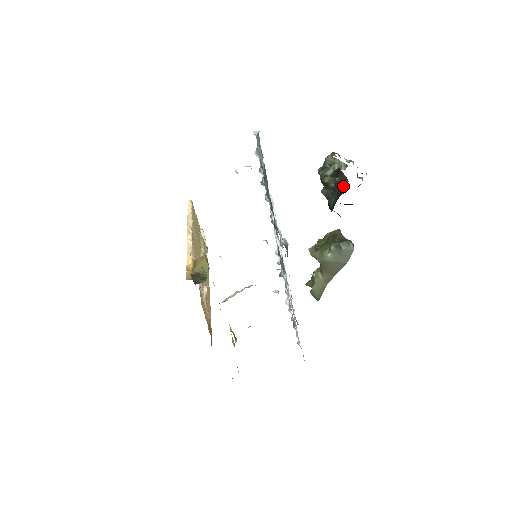
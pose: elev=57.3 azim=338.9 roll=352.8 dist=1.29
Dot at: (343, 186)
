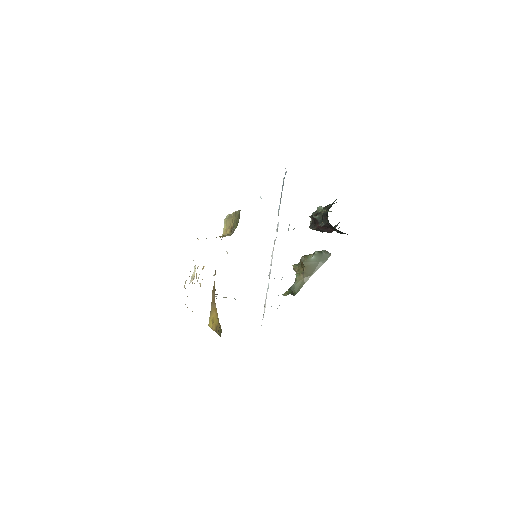
Dot at: occluded
